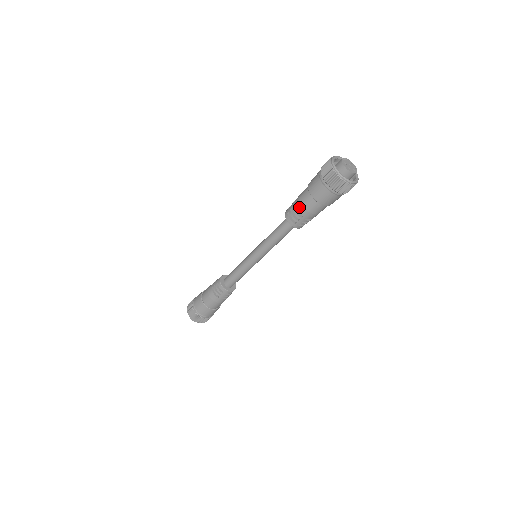
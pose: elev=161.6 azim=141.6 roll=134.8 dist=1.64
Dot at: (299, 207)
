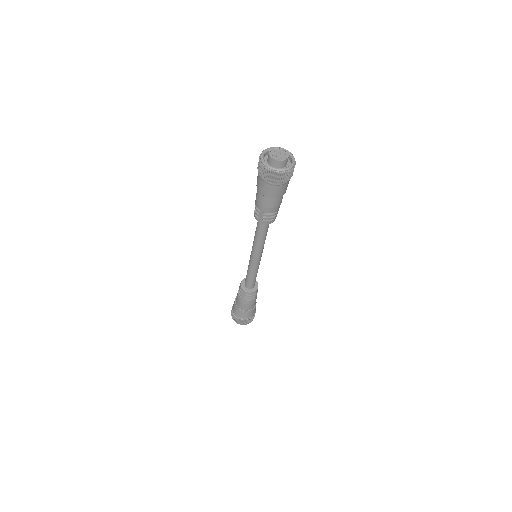
Dot at: (255, 201)
